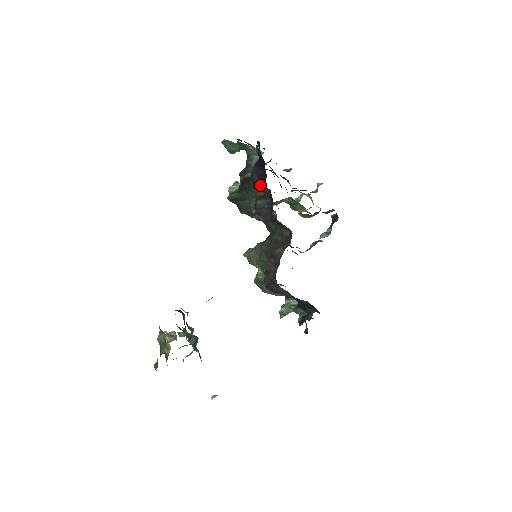
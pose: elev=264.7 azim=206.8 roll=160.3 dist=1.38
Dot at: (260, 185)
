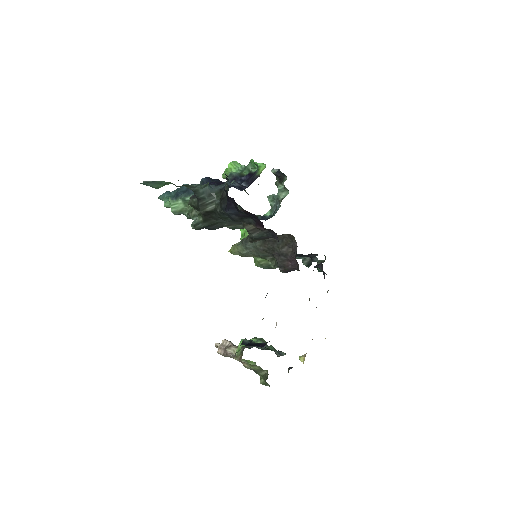
Dot at: (244, 221)
